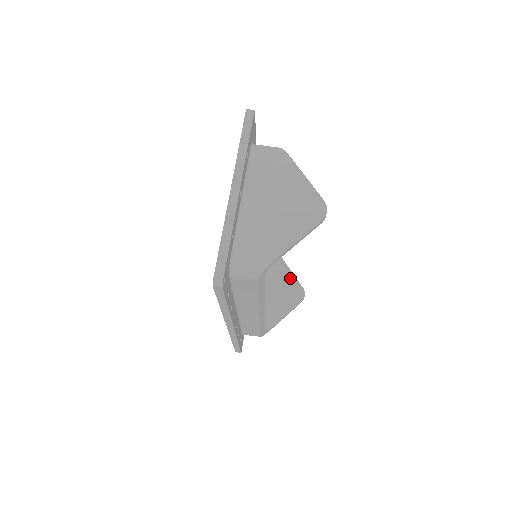
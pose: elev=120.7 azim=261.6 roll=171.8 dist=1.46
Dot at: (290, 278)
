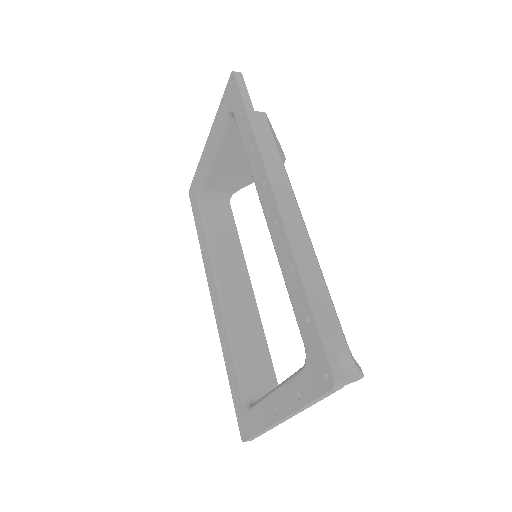
Dot at: occluded
